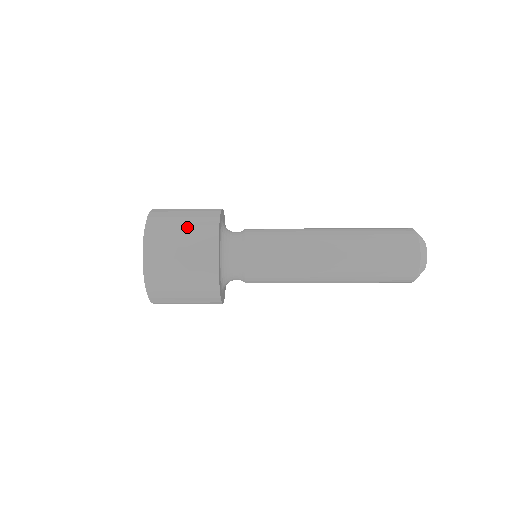
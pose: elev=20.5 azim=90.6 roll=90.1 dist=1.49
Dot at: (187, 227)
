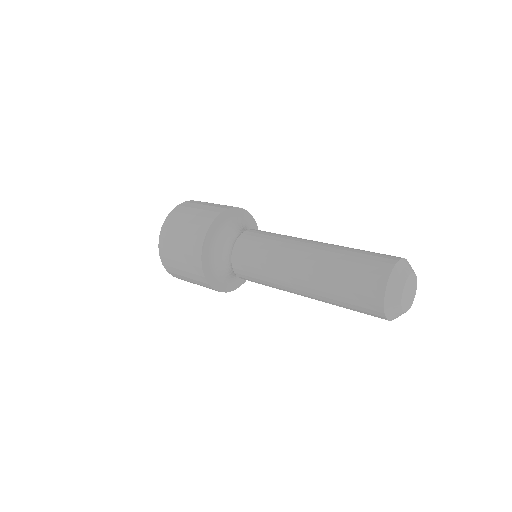
Dot at: (200, 210)
